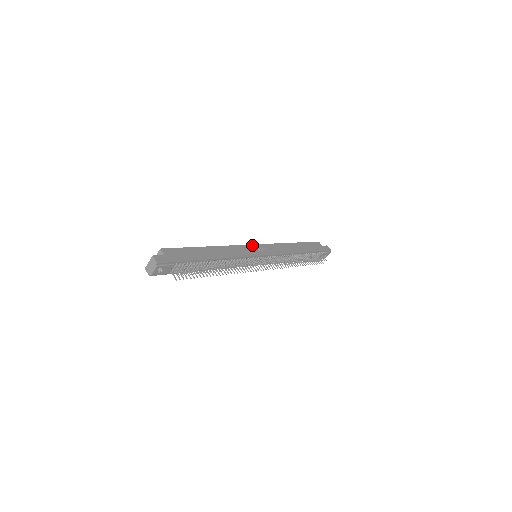
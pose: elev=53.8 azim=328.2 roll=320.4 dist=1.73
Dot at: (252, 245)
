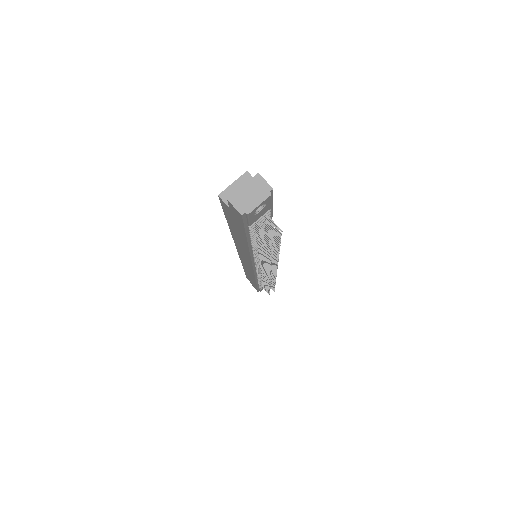
Dot at: occluded
